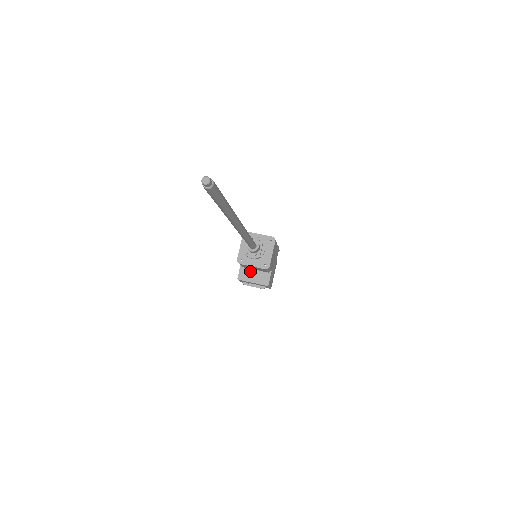
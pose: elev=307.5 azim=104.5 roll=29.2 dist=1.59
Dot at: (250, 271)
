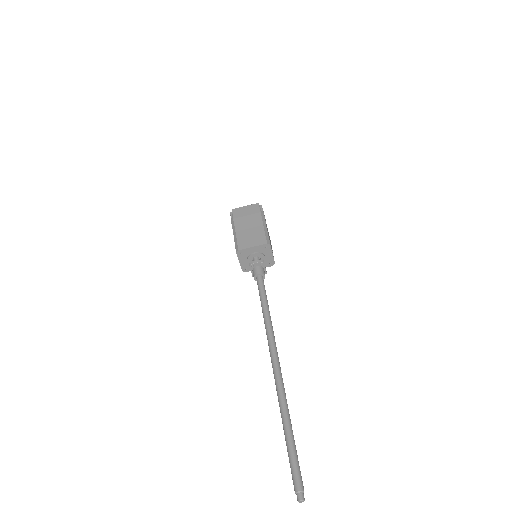
Dot at: occluded
